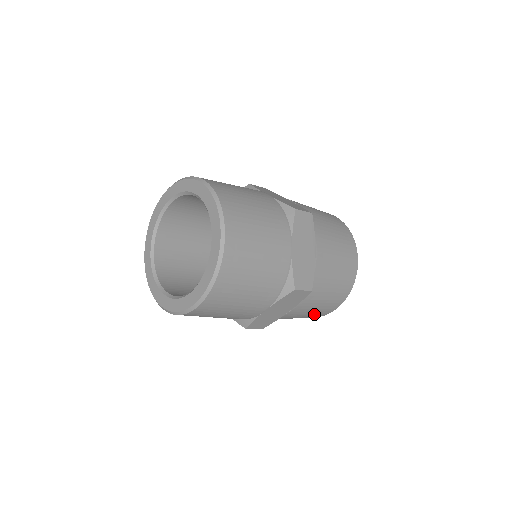
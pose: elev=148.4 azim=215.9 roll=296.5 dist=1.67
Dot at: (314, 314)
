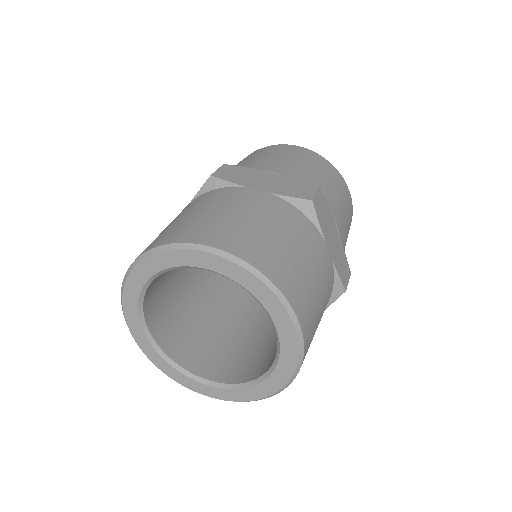
Dot at: occluded
